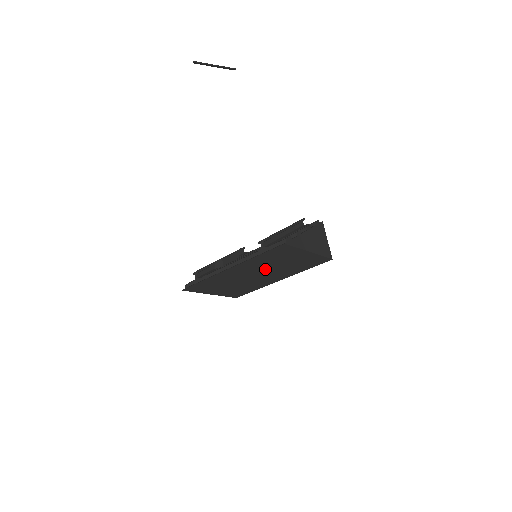
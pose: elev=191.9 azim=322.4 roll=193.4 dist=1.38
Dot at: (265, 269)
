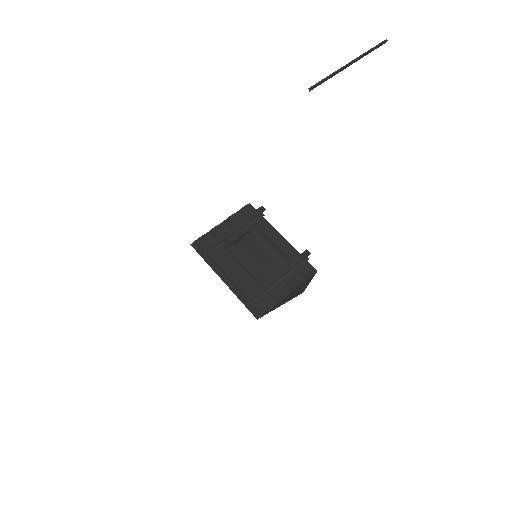
Dot at: occluded
